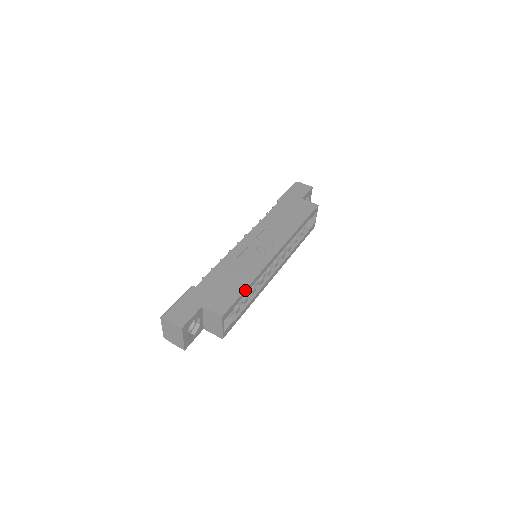
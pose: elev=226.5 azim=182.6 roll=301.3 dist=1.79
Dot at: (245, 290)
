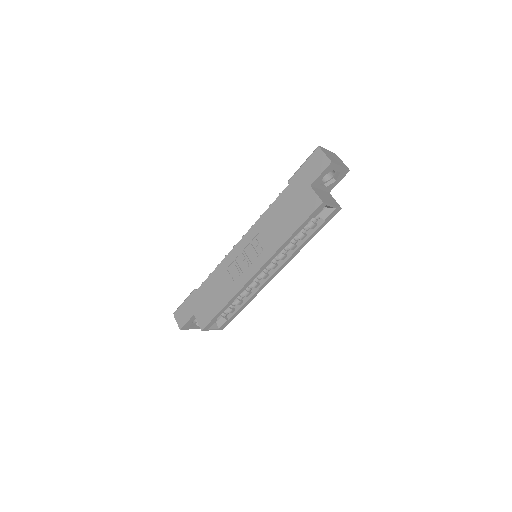
Dot at: (222, 309)
